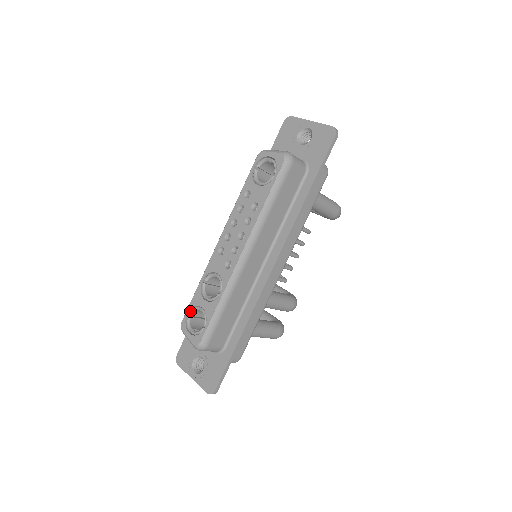
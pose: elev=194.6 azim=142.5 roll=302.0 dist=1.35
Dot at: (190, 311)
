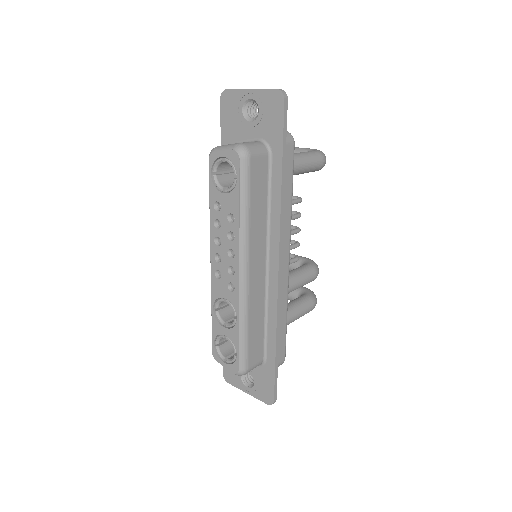
Dot at: (215, 341)
